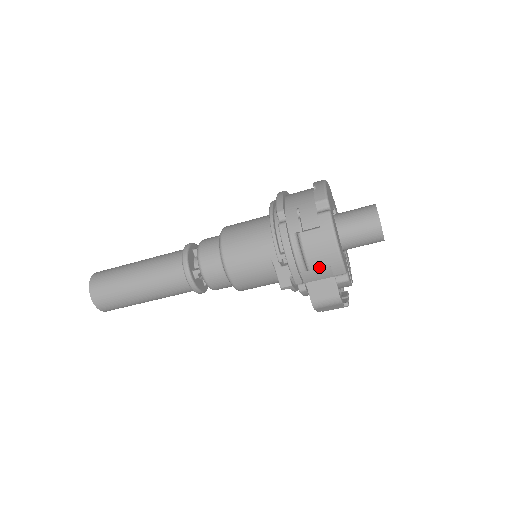
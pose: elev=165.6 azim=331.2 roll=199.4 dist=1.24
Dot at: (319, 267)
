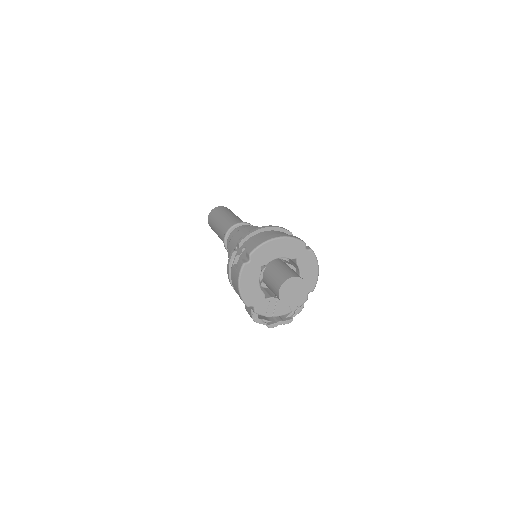
Dot at: (236, 292)
